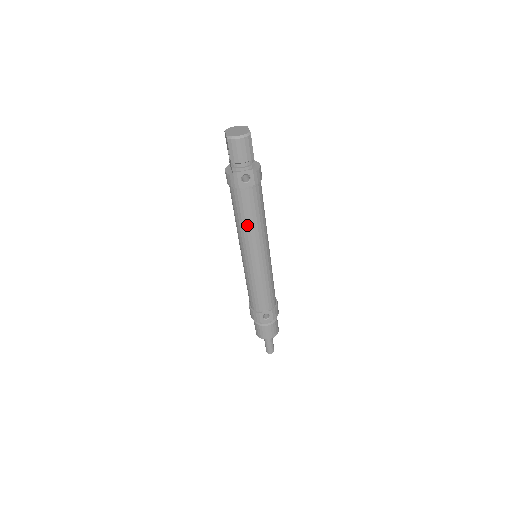
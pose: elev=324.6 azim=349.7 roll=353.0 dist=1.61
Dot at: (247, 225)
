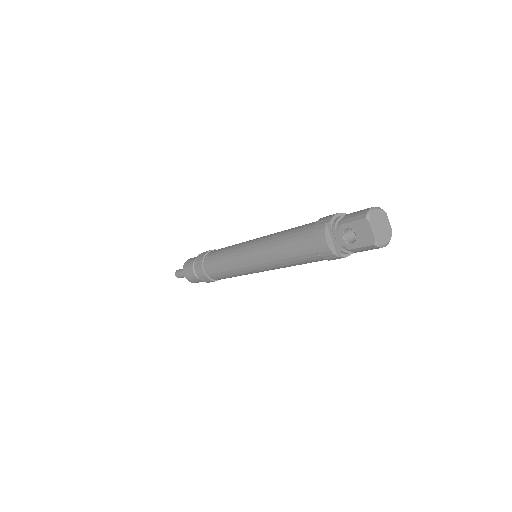
Dot at: (293, 265)
